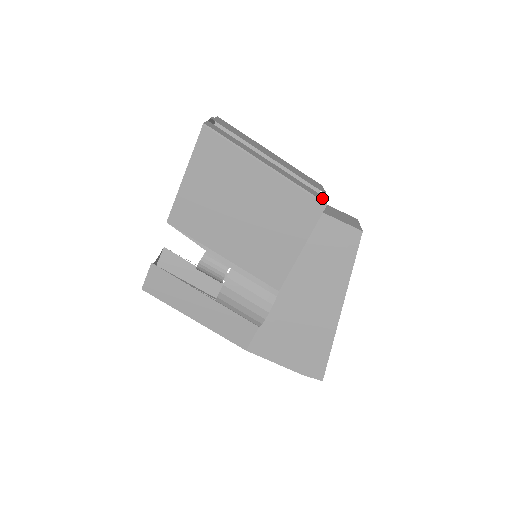
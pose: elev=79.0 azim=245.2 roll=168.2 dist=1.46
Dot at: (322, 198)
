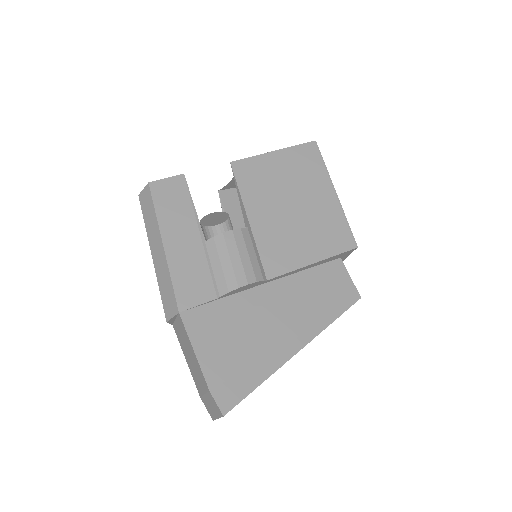
Dot at: occluded
